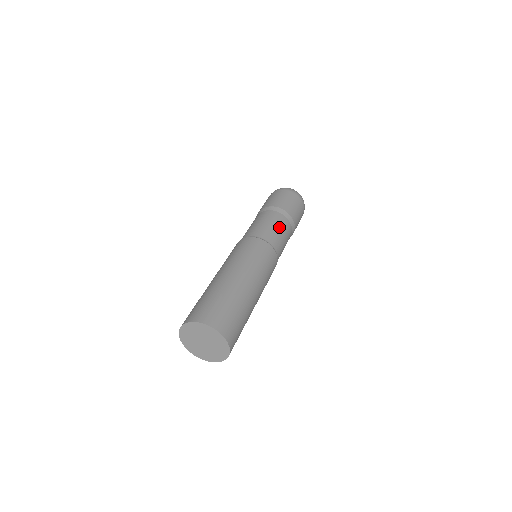
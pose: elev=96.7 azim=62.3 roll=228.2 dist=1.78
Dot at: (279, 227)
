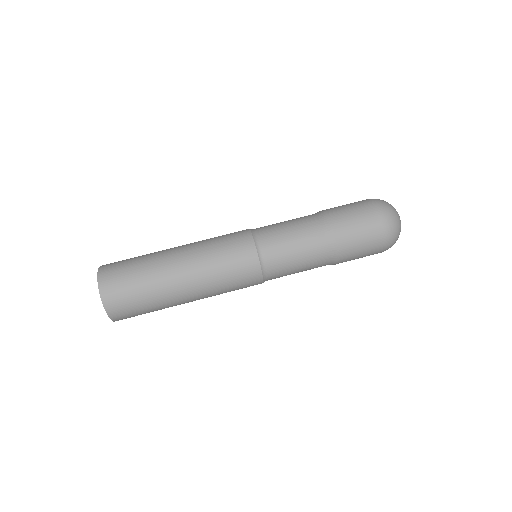
Dot at: (303, 261)
